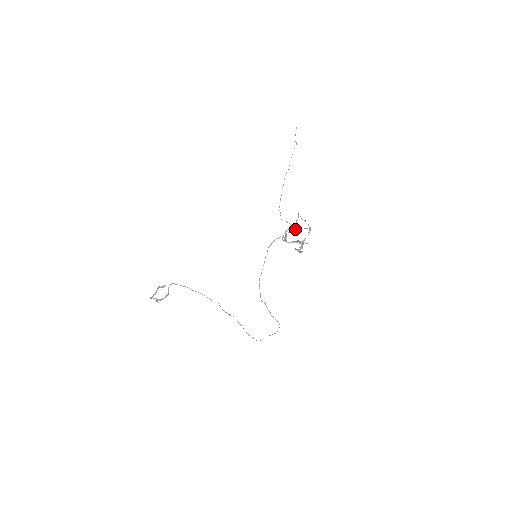
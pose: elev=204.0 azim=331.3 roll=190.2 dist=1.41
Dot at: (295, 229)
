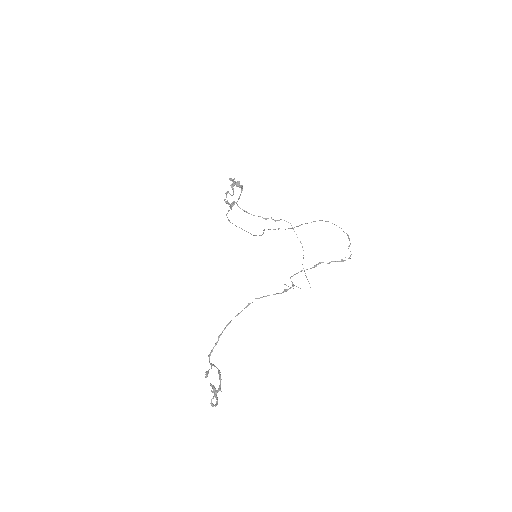
Dot at: (226, 194)
